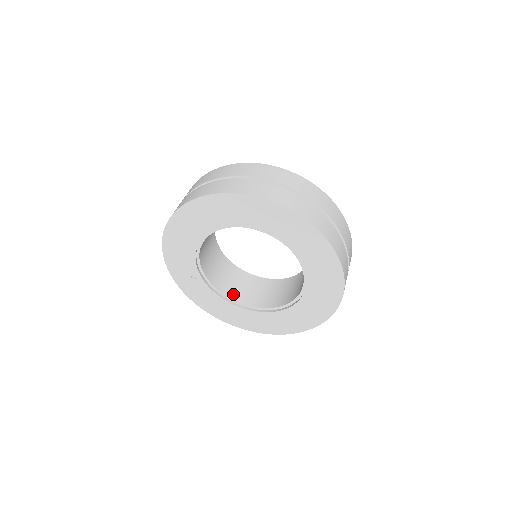
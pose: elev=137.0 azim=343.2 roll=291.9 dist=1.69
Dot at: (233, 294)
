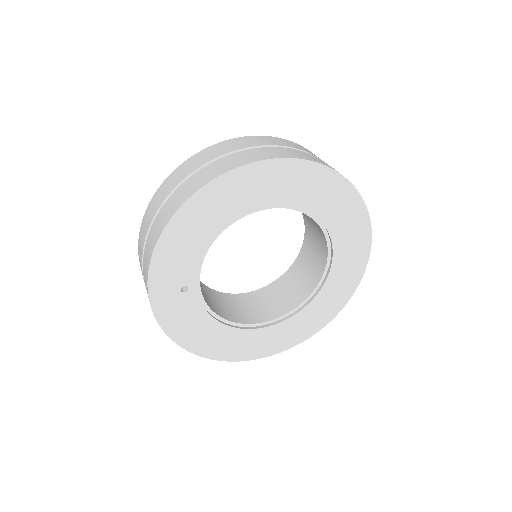
Dot at: (218, 312)
